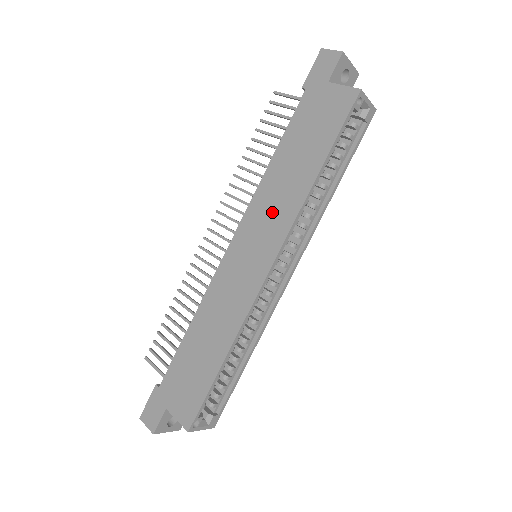
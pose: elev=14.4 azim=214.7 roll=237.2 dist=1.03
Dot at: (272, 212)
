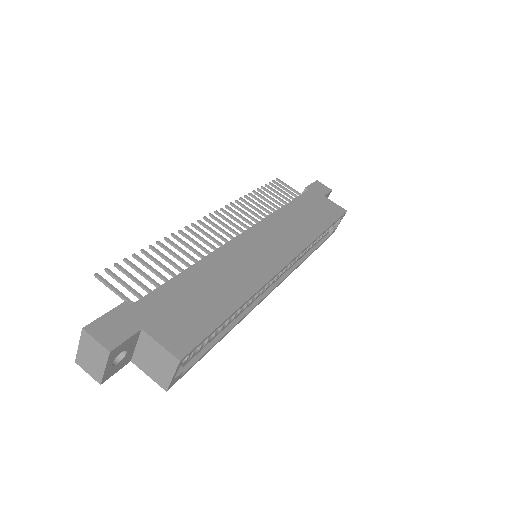
Dot at: (287, 232)
